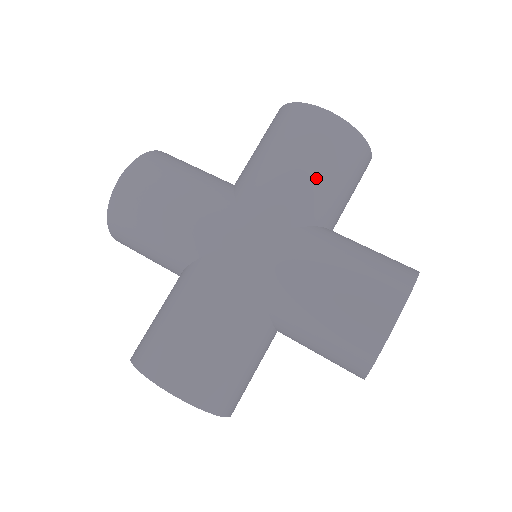
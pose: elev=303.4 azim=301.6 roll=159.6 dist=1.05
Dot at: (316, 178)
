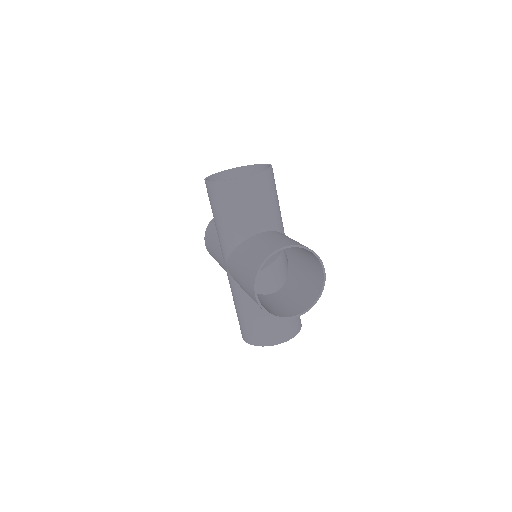
Dot at: occluded
